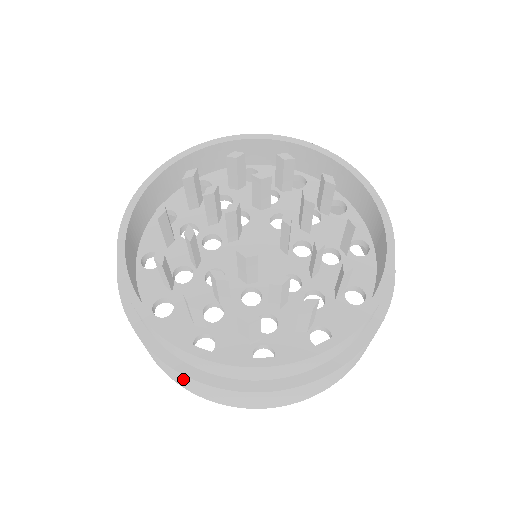
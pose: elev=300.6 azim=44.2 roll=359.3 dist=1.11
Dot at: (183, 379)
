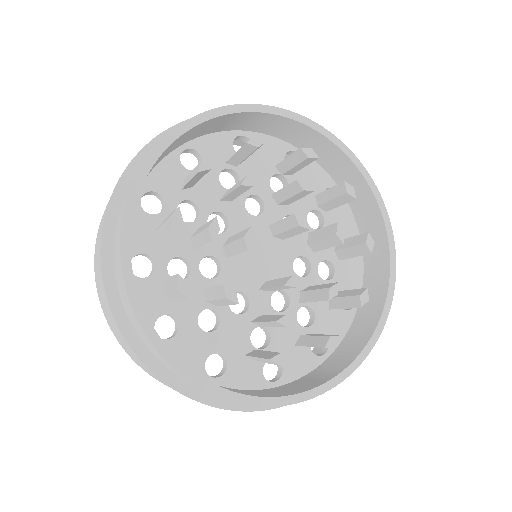
Dot at: occluded
